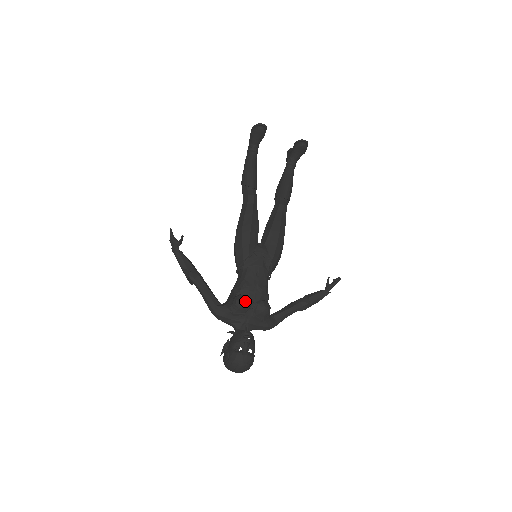
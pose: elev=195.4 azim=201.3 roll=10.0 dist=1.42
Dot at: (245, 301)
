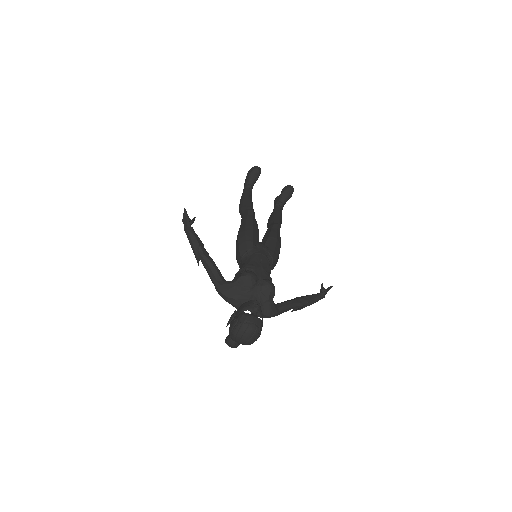
Dot at: (253, 274)
